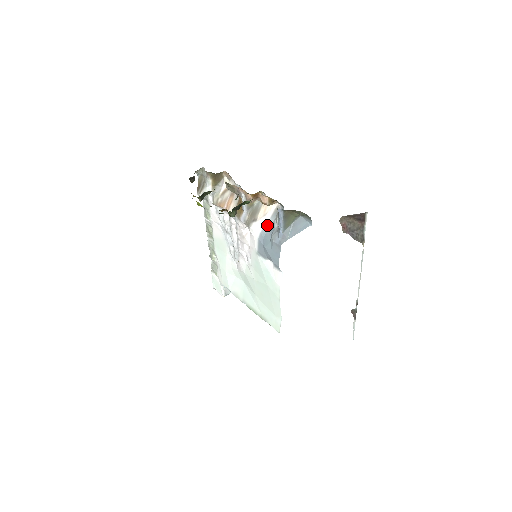
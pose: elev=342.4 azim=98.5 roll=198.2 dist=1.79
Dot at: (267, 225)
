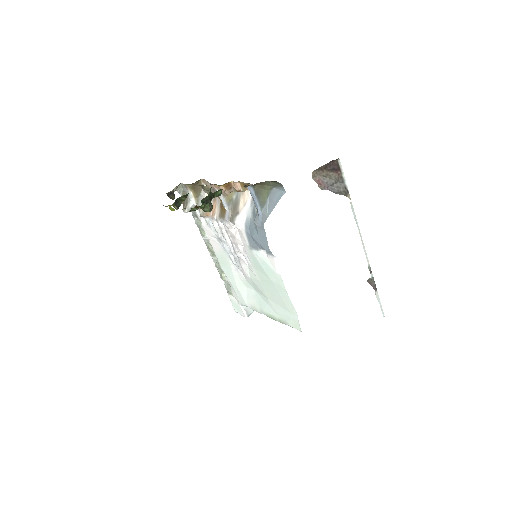
Dot at: (249, 213)
